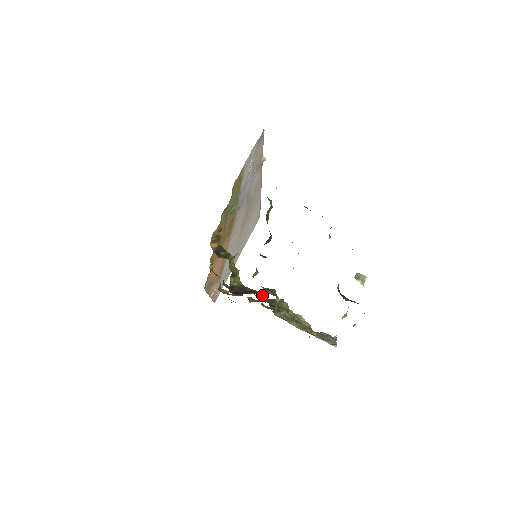
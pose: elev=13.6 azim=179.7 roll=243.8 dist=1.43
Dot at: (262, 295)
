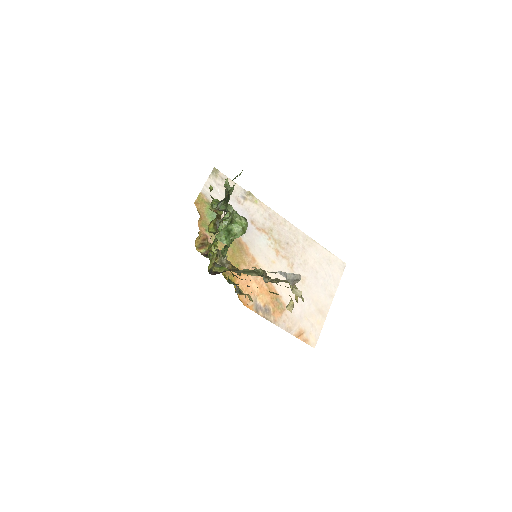
Dot at: occluded
